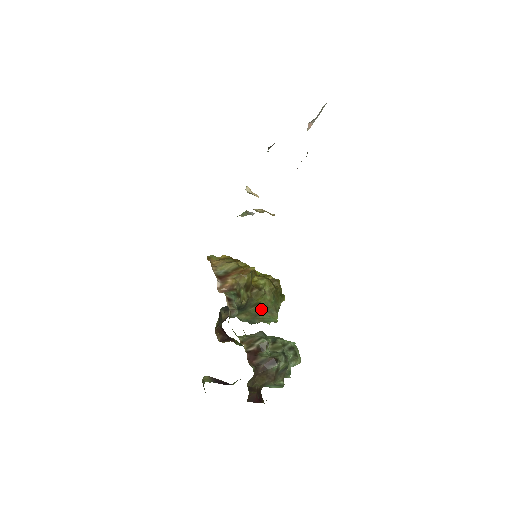
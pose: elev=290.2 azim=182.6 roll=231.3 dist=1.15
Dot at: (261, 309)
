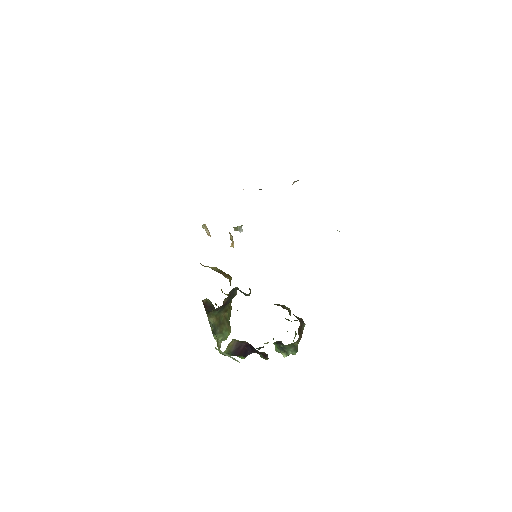
Dot at: (225, 318)
